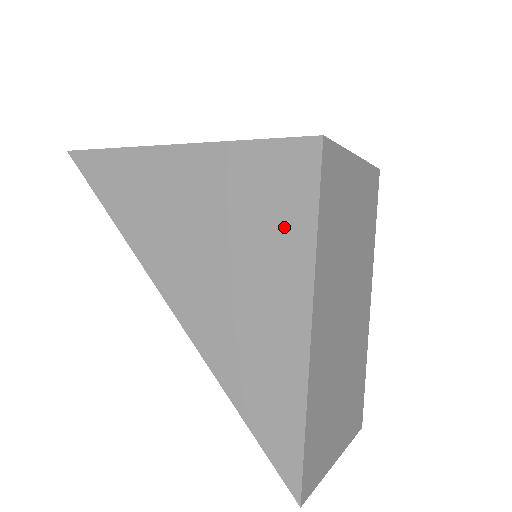
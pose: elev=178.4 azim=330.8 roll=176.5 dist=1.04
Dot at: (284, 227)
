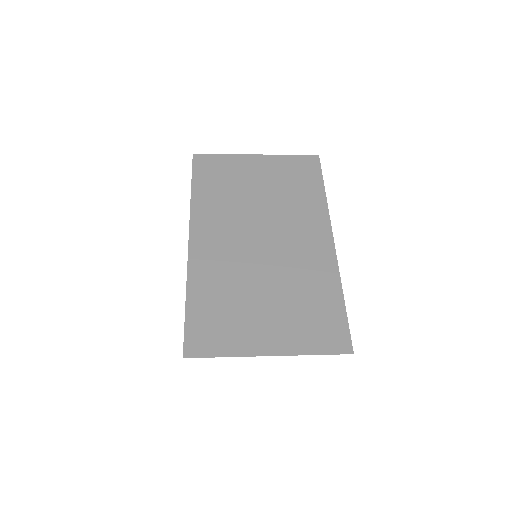
Dot at: occluded
